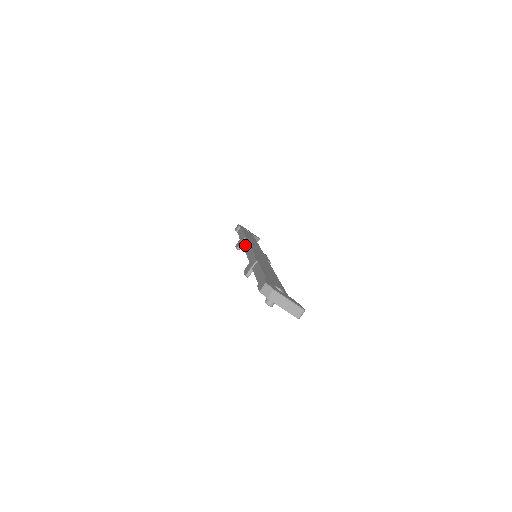
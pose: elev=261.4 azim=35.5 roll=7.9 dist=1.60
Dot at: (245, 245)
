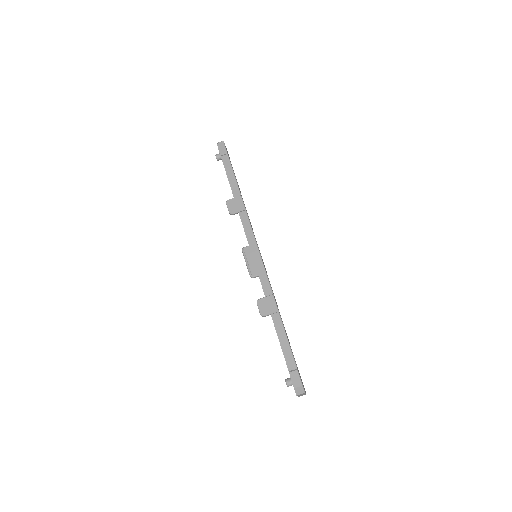
Dot at: (248, 232)
